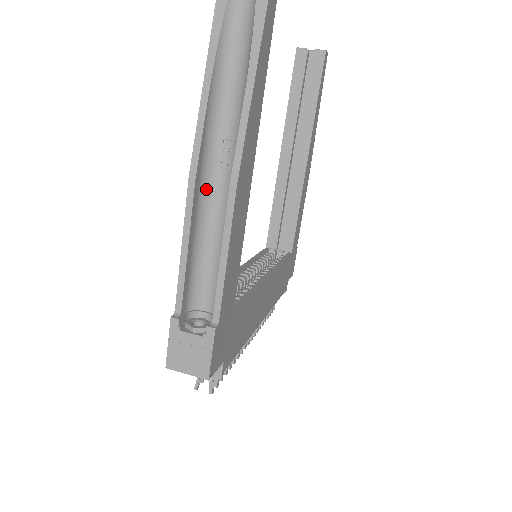
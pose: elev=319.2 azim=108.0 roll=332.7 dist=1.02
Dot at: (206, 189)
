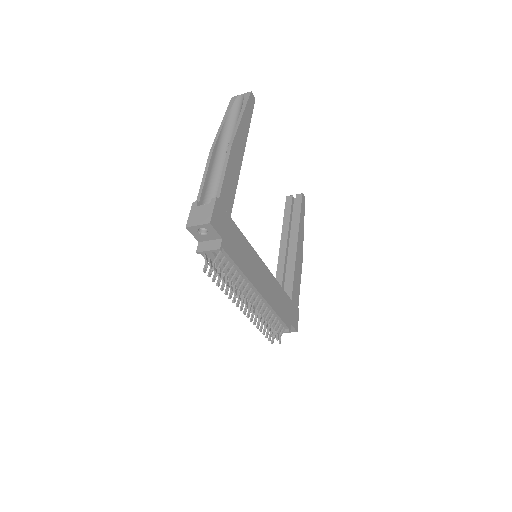
Dot at: (219, 160)
